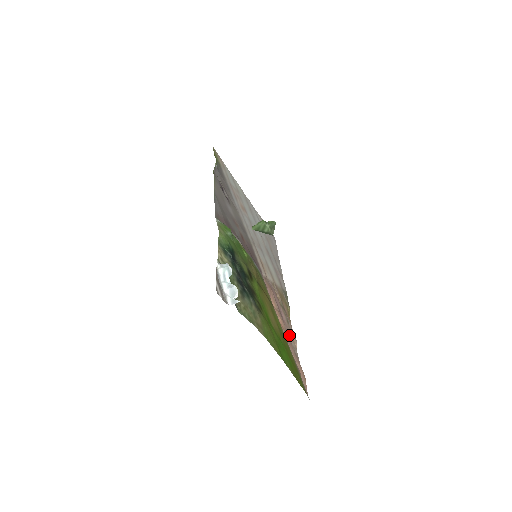
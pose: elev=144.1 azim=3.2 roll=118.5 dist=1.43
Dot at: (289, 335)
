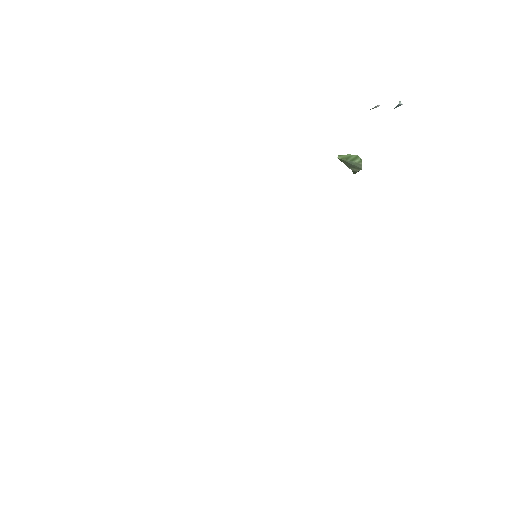
Dot at: occluded
